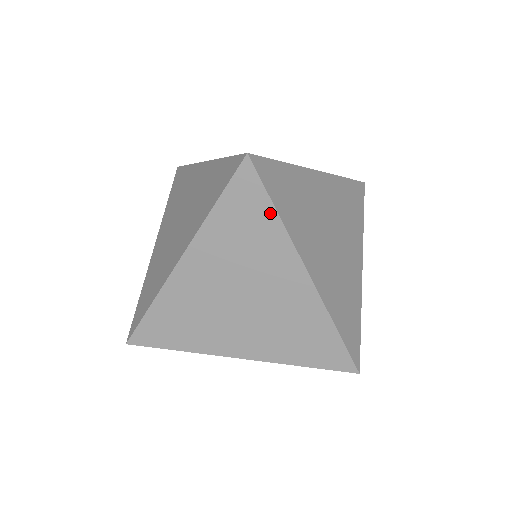
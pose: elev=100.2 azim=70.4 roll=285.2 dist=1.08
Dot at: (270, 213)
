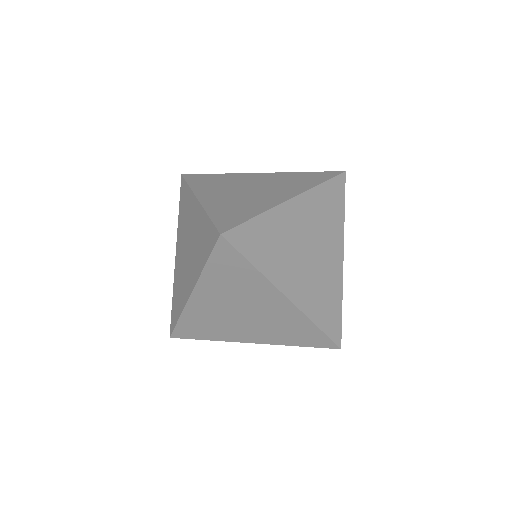
Dot at: (215, 175)
